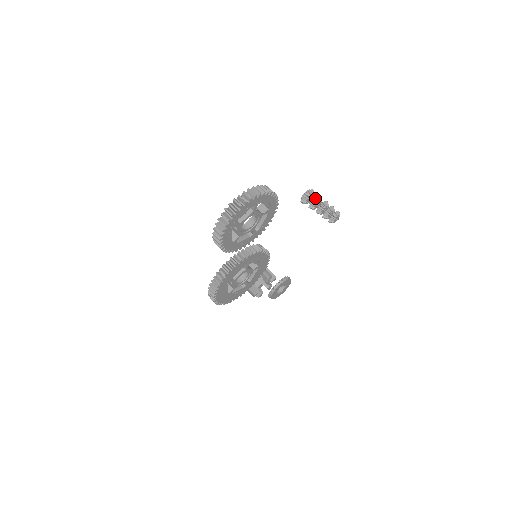
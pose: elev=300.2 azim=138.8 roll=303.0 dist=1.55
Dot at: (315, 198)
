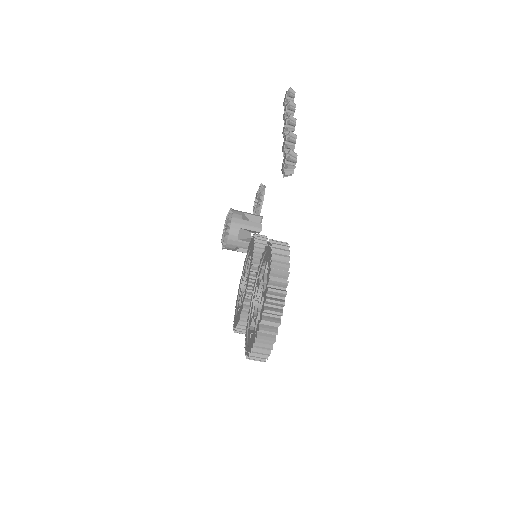
Dot at: (287, 142)
